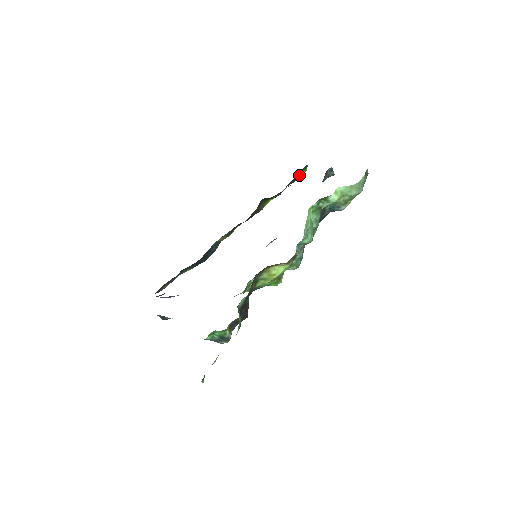
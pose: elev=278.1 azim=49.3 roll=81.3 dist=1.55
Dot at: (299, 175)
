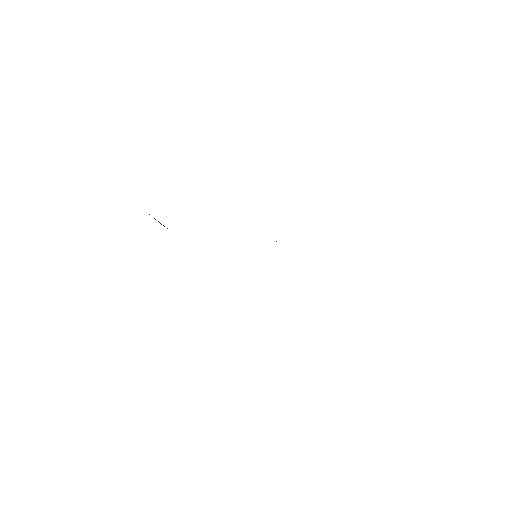
Dot at: occluded
